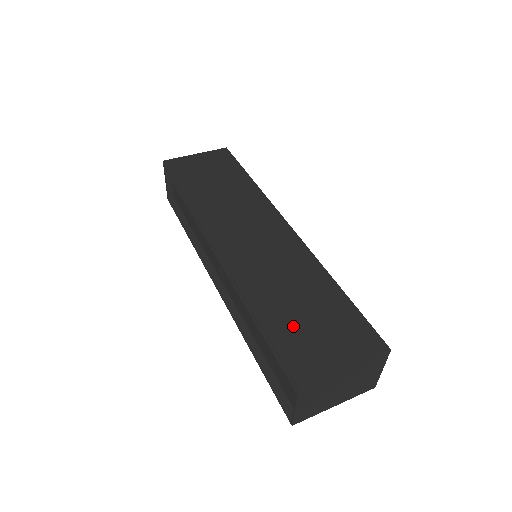
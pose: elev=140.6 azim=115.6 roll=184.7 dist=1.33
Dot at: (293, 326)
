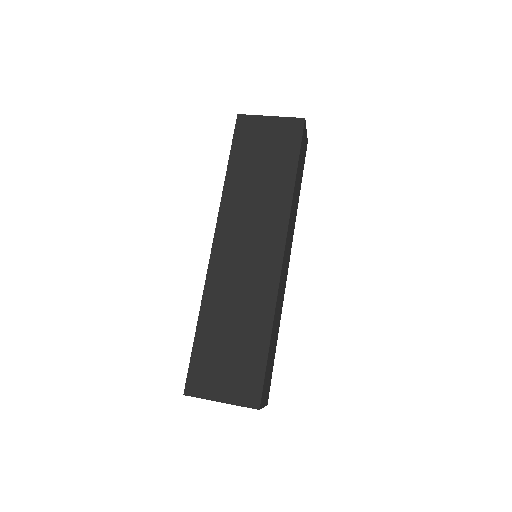
Dot at: (213, 350)
